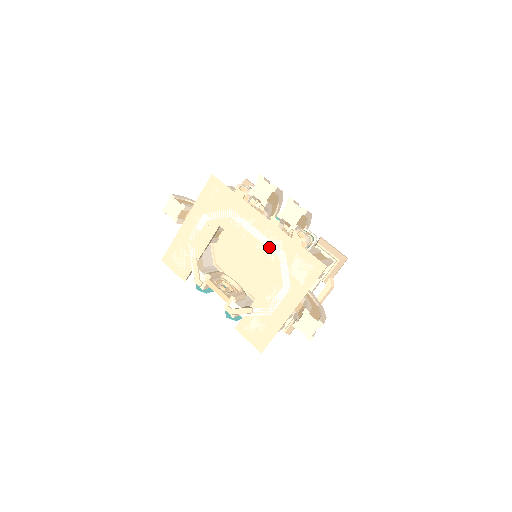
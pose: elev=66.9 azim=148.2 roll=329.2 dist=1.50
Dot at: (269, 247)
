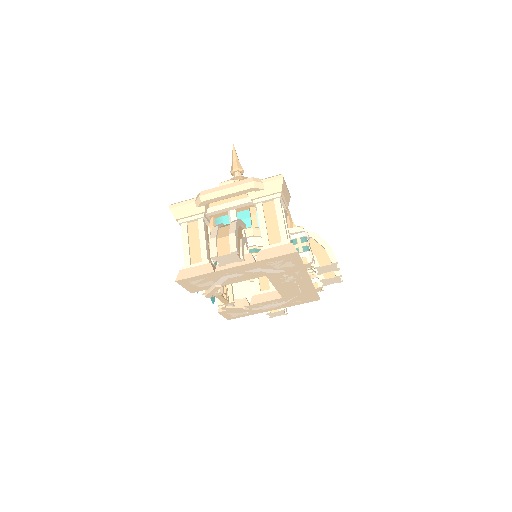
Dot at: (294, 290)
